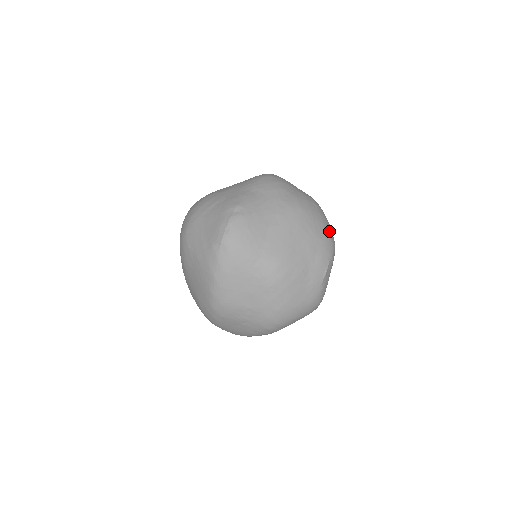
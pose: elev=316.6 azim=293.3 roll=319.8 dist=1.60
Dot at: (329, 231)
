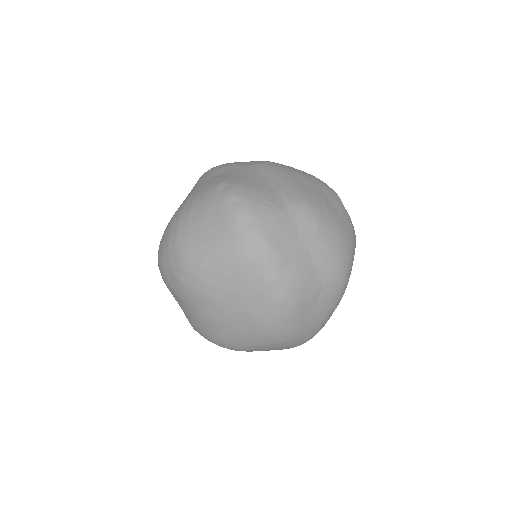
Dot at: occluded
